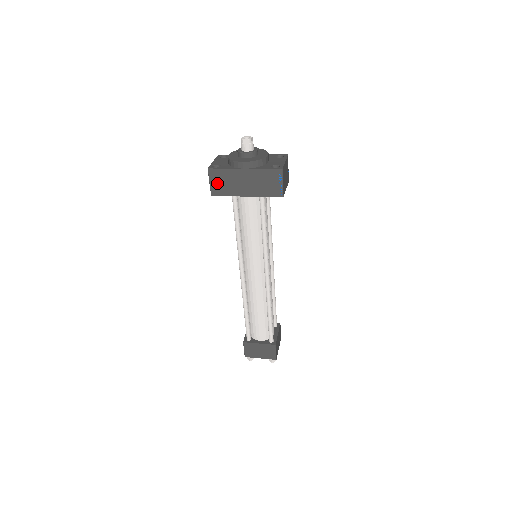
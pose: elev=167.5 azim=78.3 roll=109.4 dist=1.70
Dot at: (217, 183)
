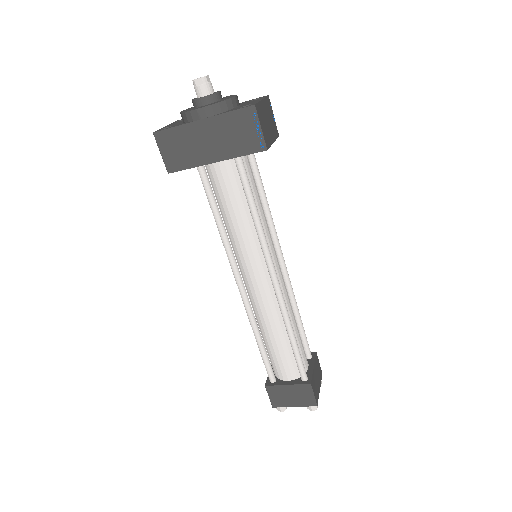
Dot at: (171, 152)
